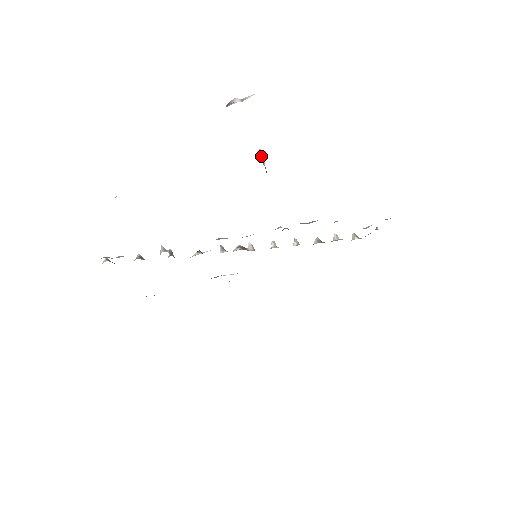
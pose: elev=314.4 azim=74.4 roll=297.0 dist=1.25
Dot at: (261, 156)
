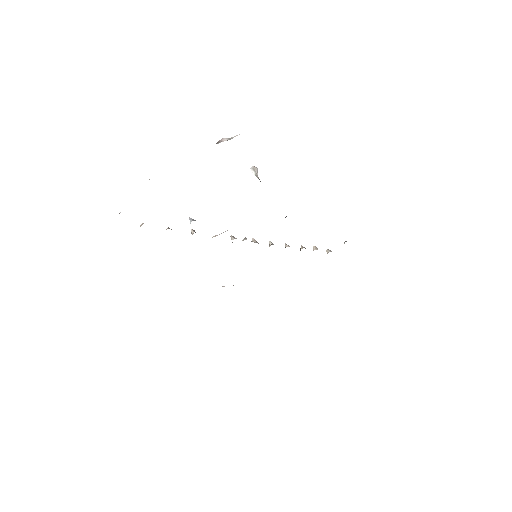
Dot at: (254, 171)
